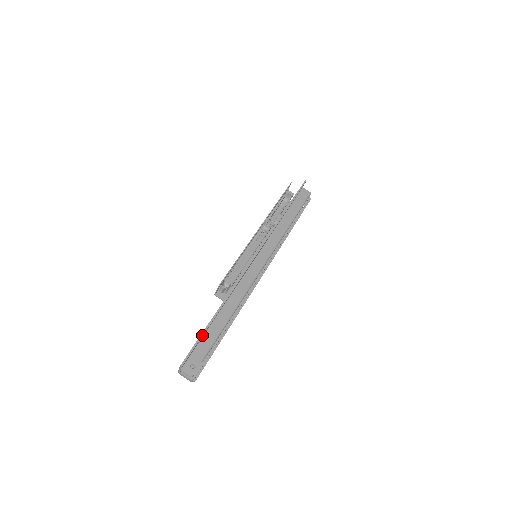
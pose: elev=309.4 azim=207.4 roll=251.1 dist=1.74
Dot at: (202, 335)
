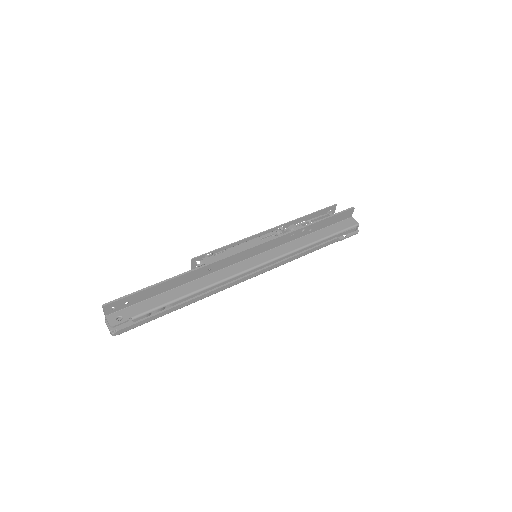
Dot at: (141, 290)
